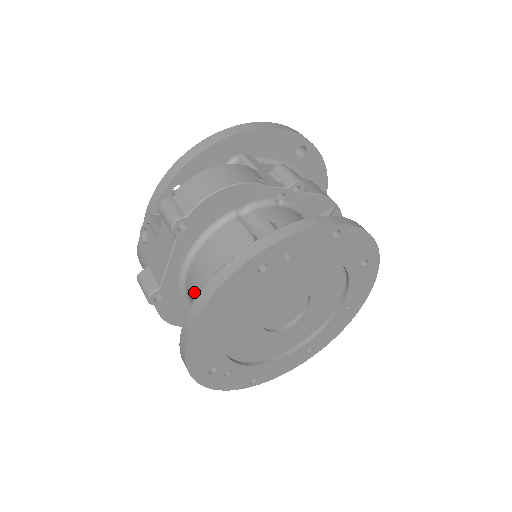
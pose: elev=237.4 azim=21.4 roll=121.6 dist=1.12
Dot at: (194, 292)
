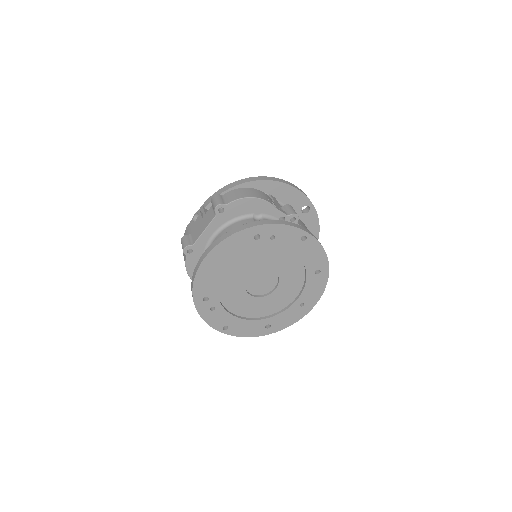
Dot at: occluded
